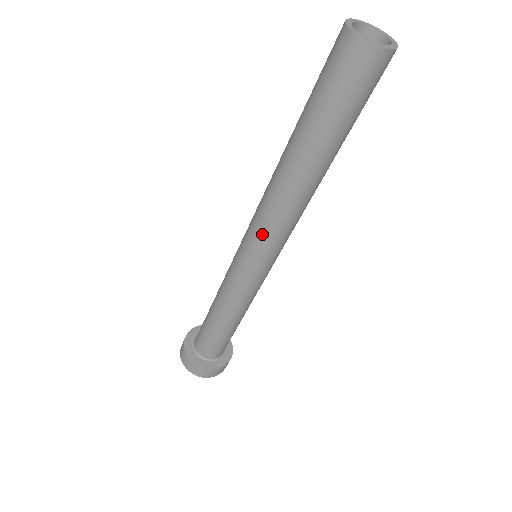
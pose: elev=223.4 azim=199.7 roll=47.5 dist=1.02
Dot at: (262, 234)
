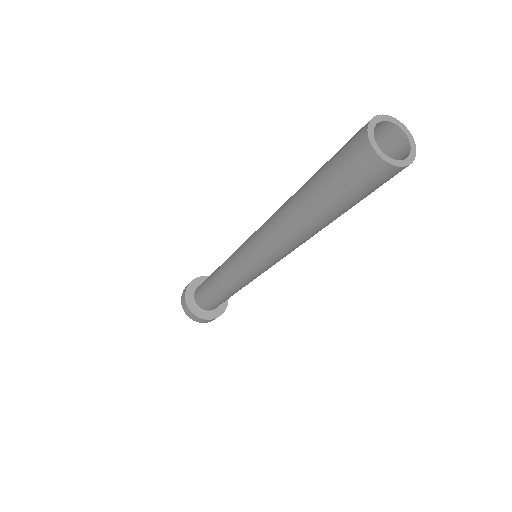
Dot at: (263, 254)
